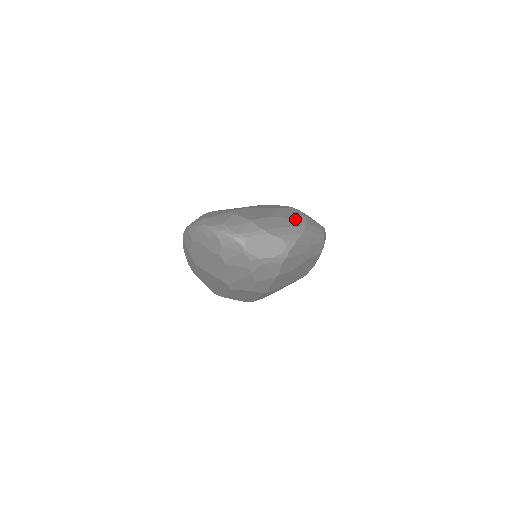
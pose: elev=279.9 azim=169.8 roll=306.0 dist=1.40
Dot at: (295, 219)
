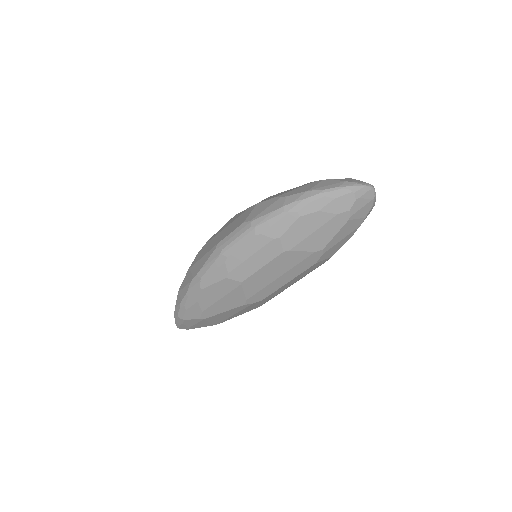
Dot at: occluded
